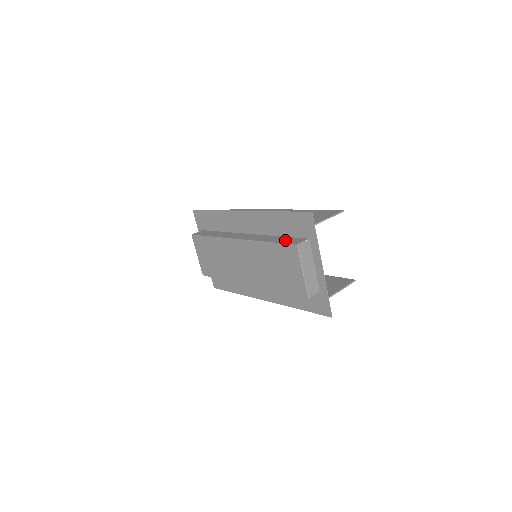
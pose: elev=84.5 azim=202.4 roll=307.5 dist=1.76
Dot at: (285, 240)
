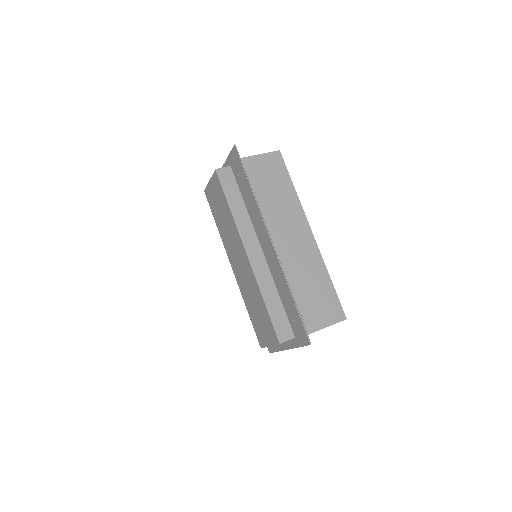
Dot at: (278, 317)
